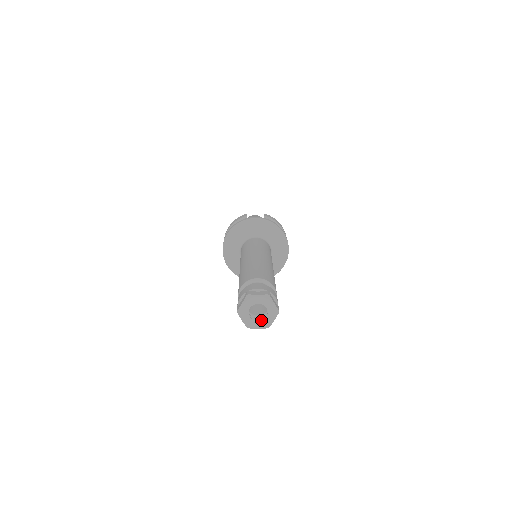
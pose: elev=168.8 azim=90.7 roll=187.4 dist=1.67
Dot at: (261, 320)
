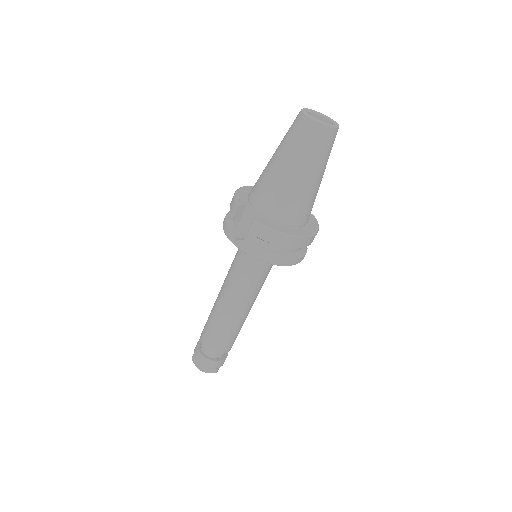
Dot at: occluded
